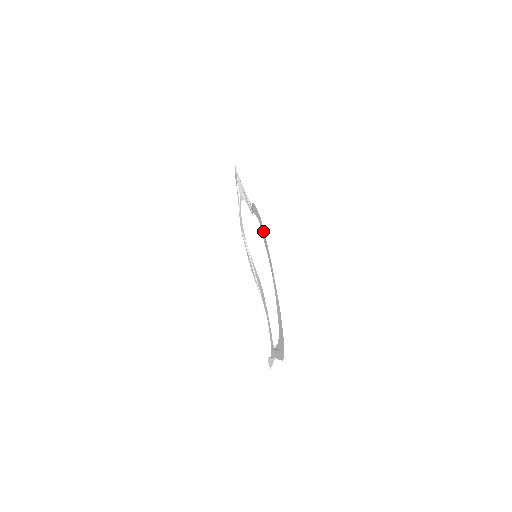
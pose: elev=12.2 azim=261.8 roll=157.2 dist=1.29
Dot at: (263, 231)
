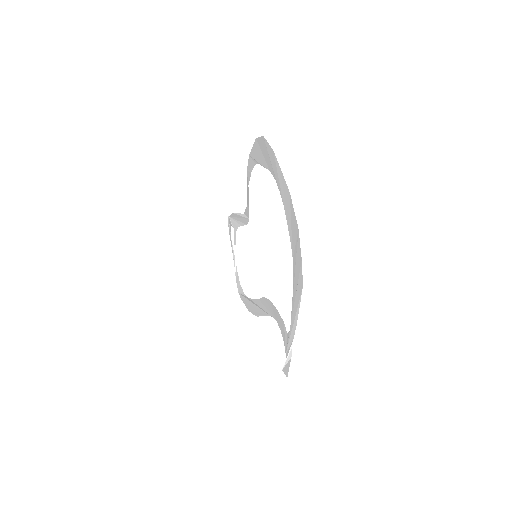
Dot at: (260, 147)
